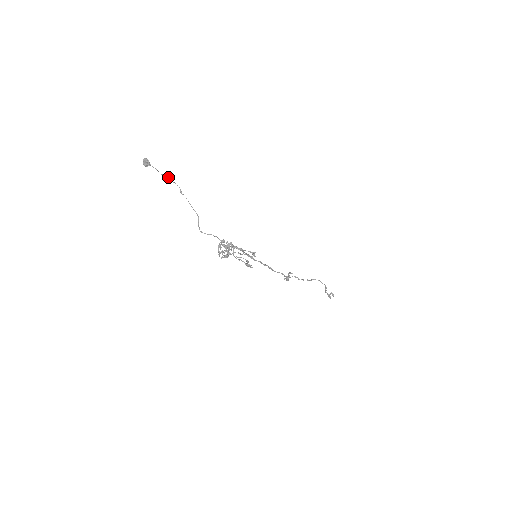
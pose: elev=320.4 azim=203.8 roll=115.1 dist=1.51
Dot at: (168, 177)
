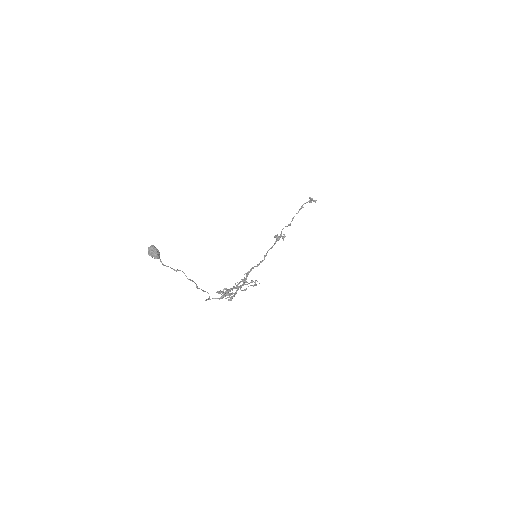
Dot at: (184, 273)
